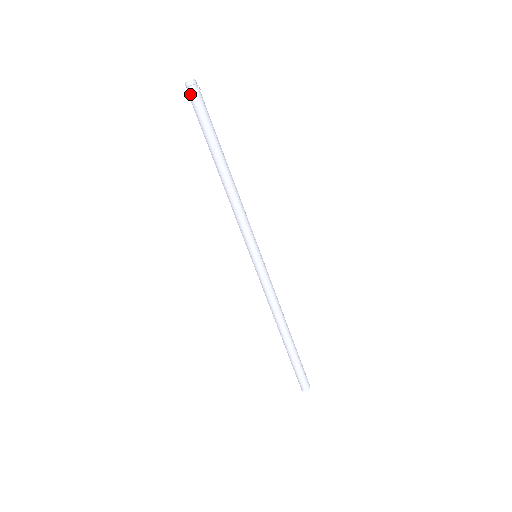
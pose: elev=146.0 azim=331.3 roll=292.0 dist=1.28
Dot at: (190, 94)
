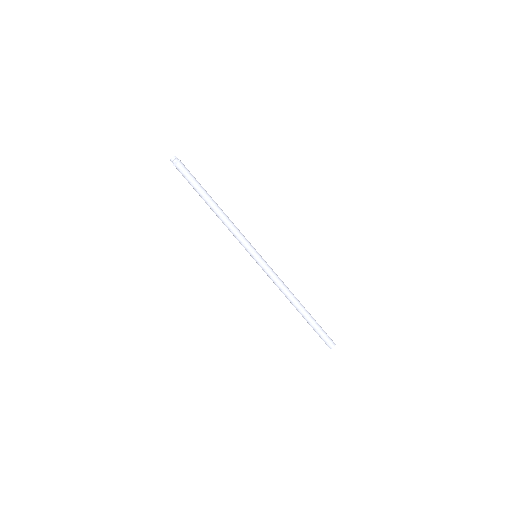
Dot at: (178, 162)
